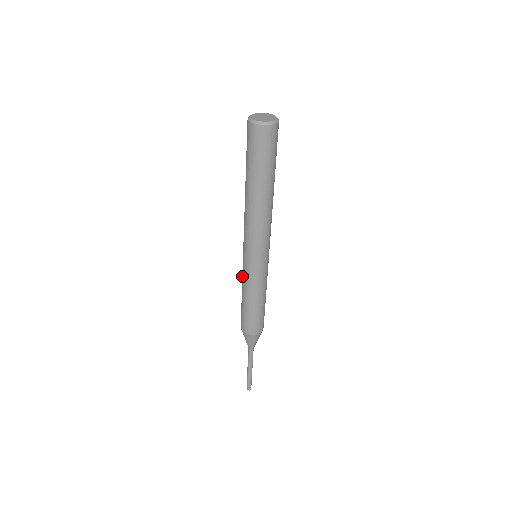
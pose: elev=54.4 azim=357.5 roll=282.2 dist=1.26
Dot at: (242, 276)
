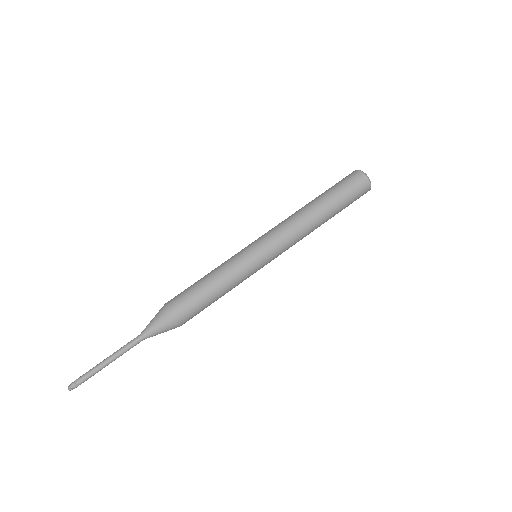
Dot at: (228, 259)
